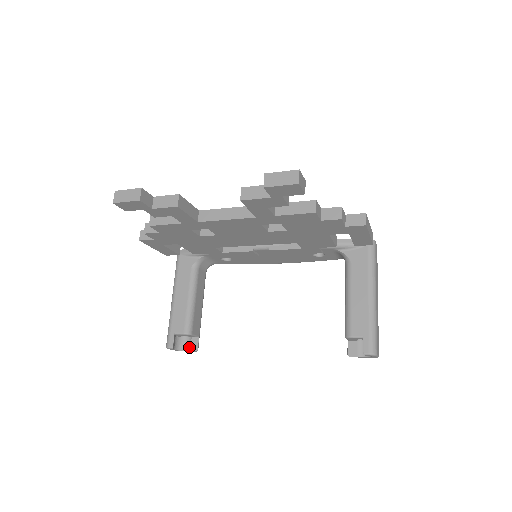
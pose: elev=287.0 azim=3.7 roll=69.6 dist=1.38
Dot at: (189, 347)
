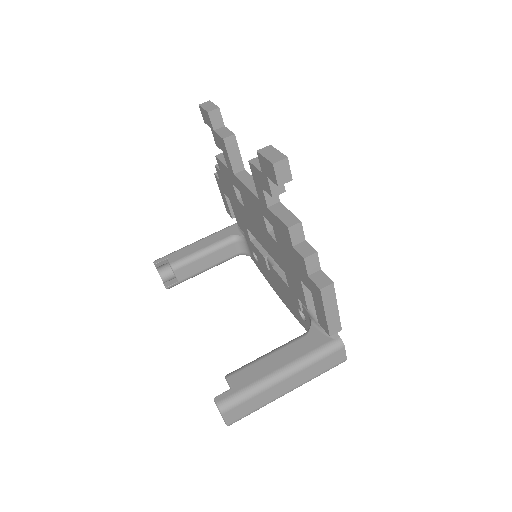
Dot at: (167, 281)
